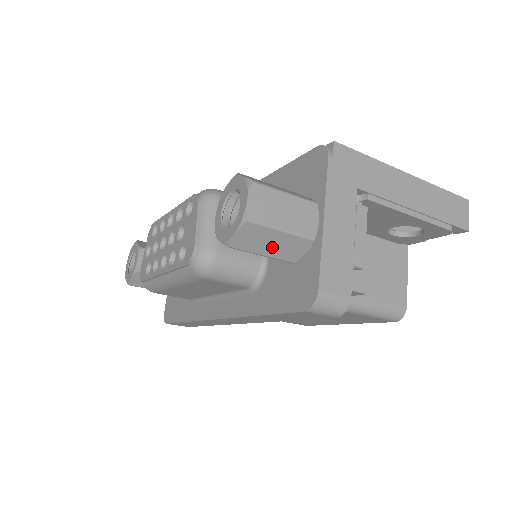
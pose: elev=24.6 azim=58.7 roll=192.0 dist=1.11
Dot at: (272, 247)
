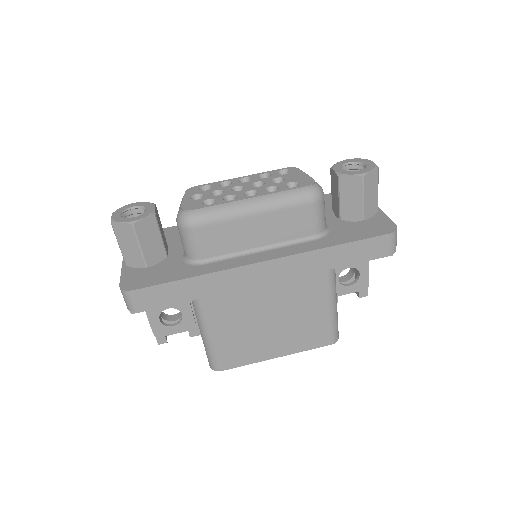
Dot at: (369, 197)
